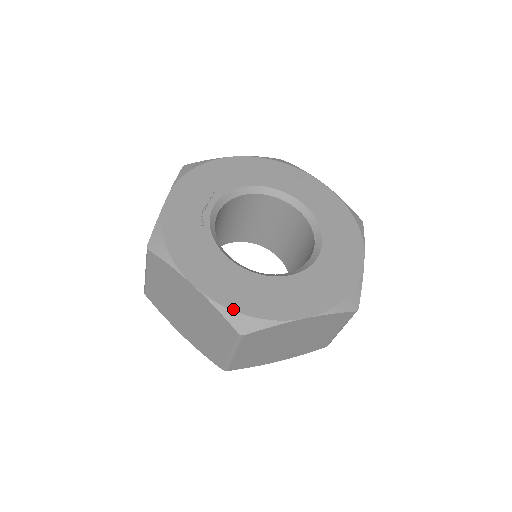
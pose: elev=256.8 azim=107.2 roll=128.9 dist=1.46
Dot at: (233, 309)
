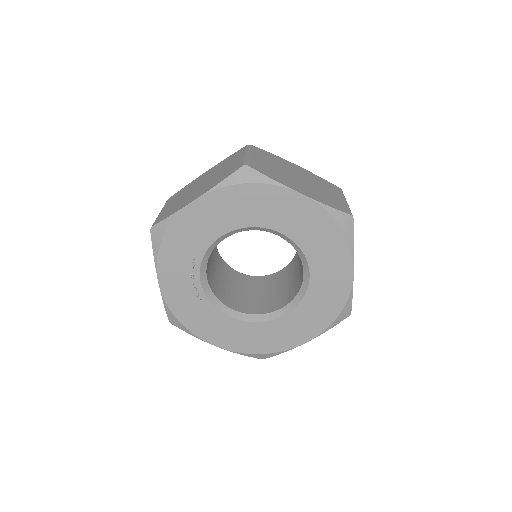
Dot at: (251, 353)
